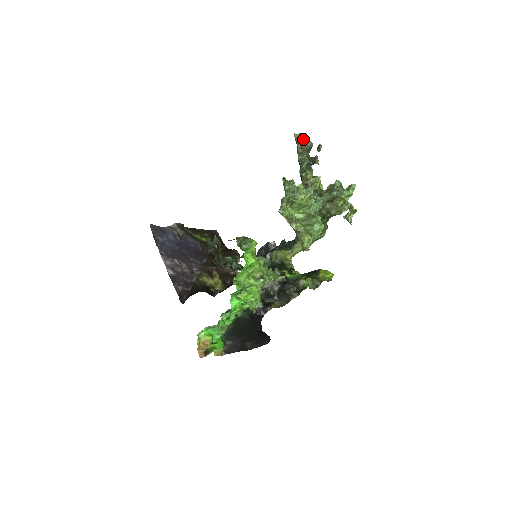
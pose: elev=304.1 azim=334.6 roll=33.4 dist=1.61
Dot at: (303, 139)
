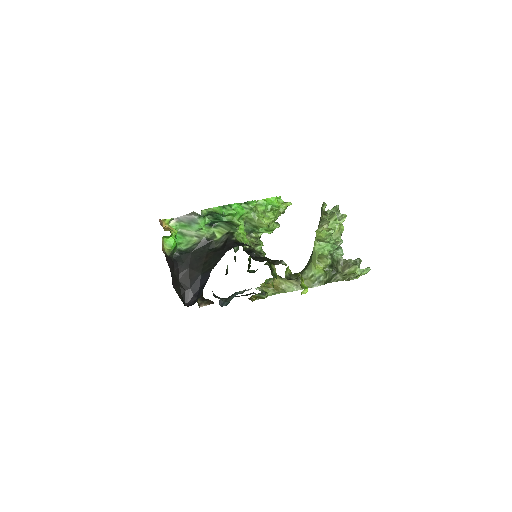
Dot at: occluded
